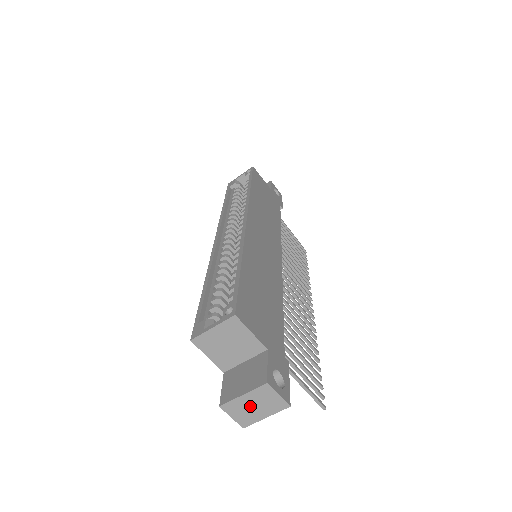
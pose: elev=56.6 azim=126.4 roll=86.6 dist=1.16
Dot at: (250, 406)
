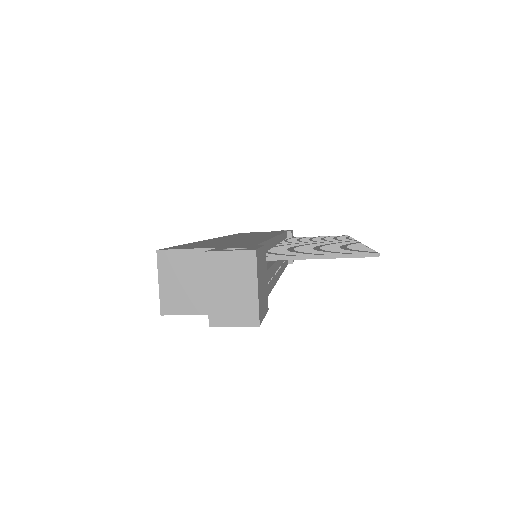
Dot at: (228, 294)
